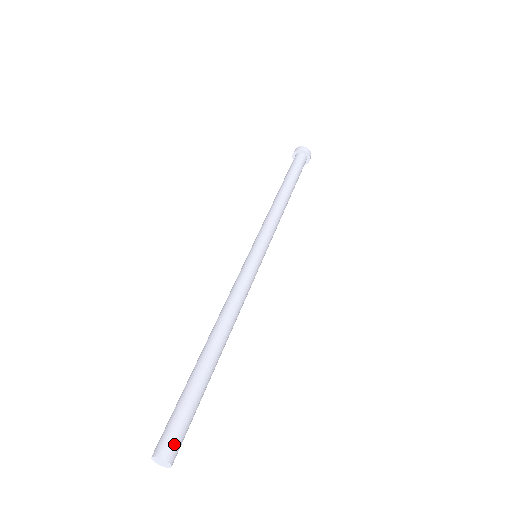
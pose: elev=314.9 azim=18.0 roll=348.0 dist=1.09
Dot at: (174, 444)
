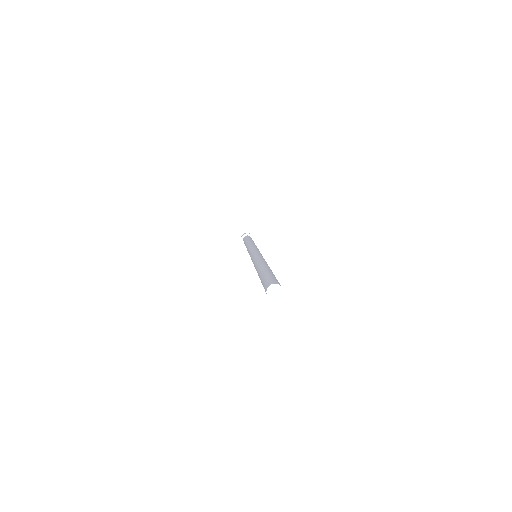
Dot at: (275, 281)
